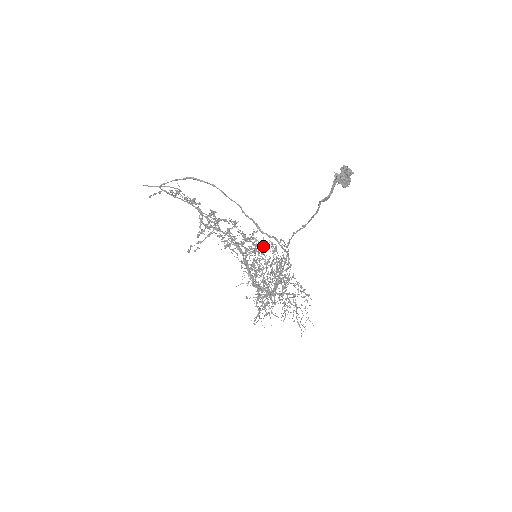
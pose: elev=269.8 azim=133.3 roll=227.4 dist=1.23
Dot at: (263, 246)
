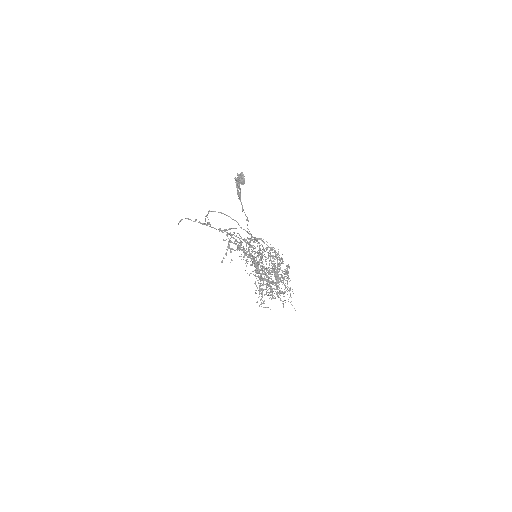
Dot at: occluded
